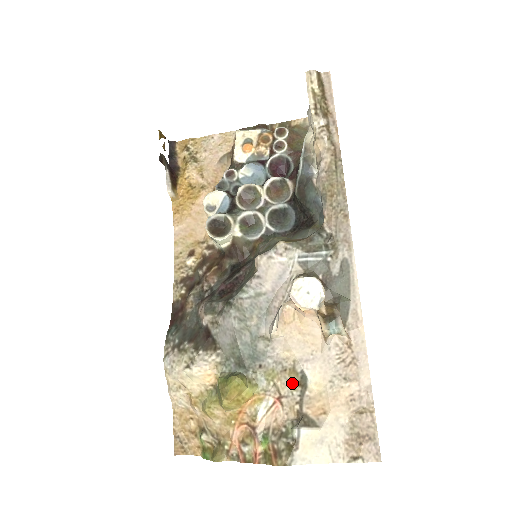
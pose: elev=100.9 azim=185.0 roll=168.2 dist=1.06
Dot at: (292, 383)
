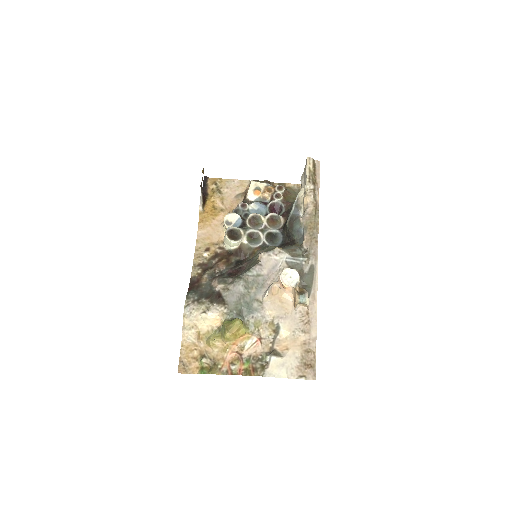
Dot at: (269, 331)
